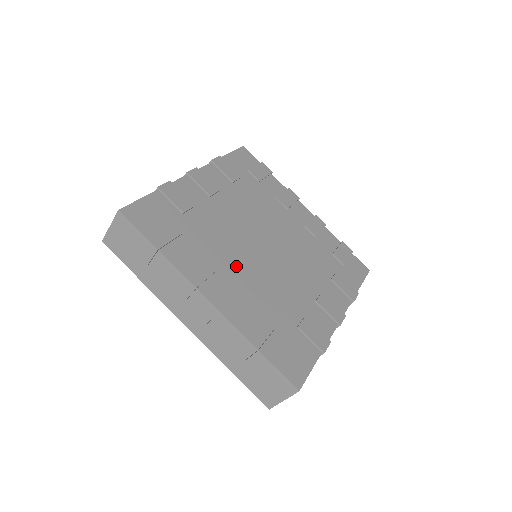
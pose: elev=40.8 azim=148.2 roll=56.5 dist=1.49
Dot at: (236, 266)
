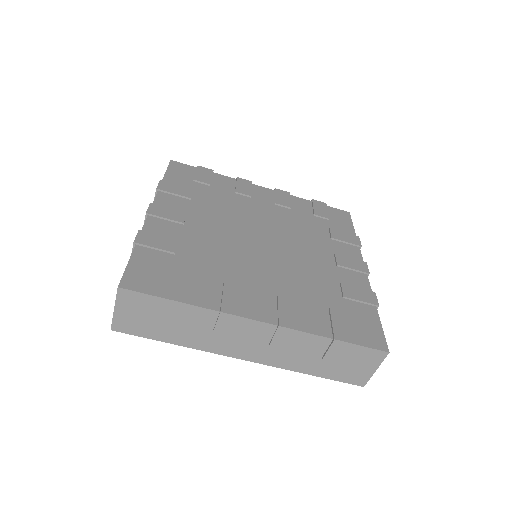
Dot at: (256, 275)
